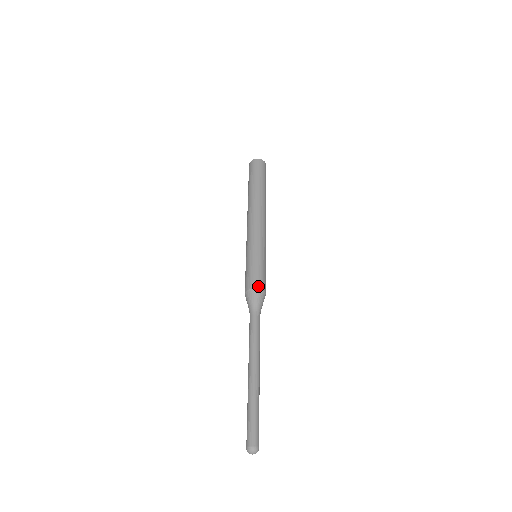
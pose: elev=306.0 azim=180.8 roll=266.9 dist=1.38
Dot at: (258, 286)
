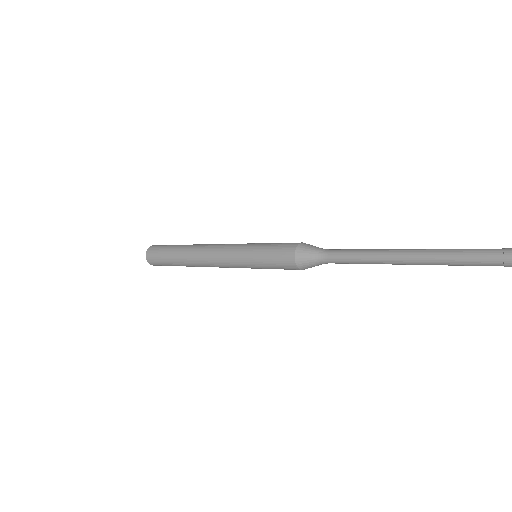
Dot at: occluded
